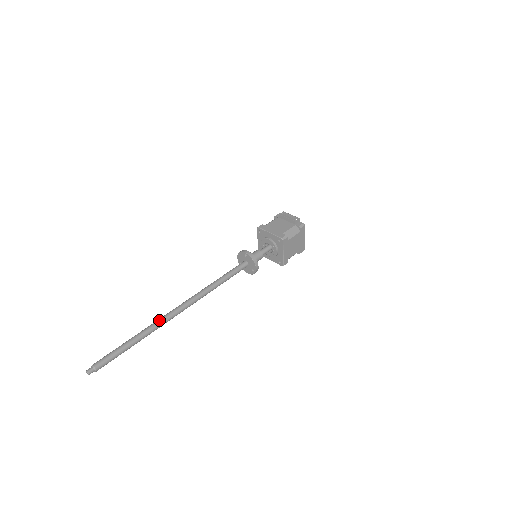
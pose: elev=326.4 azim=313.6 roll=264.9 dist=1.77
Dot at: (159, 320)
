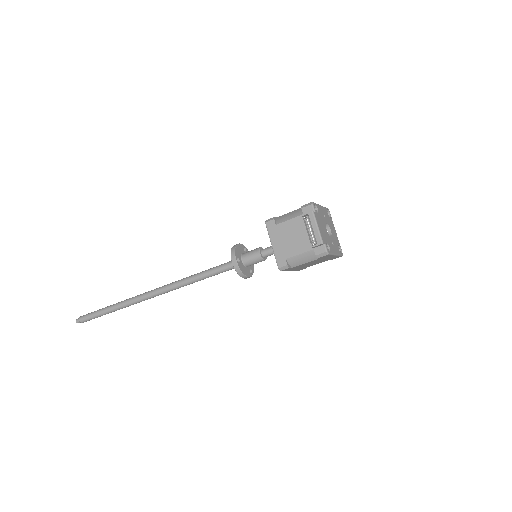
Dot at: (131, 301)
